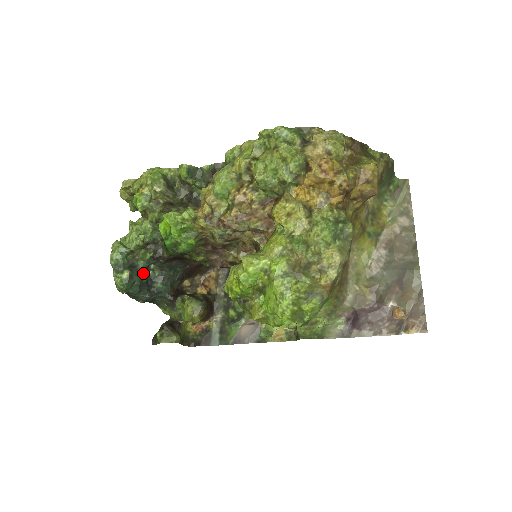
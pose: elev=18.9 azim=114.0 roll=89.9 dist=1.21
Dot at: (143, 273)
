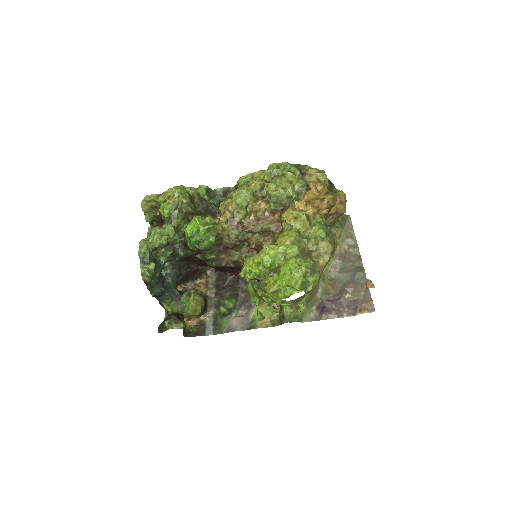
Dot at: (162, 268)
